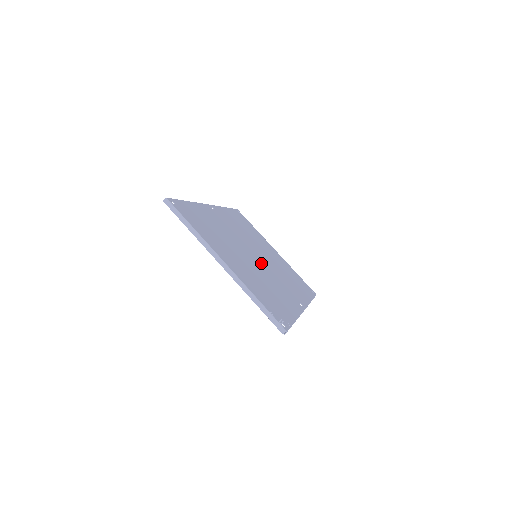
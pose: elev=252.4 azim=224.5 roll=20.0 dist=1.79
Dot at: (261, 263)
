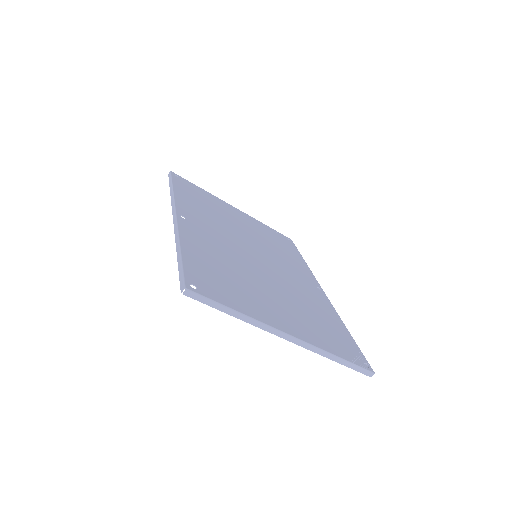
Dot at: (268, 265)
